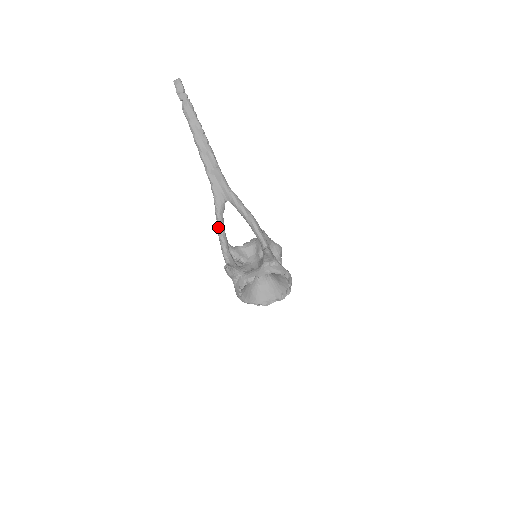
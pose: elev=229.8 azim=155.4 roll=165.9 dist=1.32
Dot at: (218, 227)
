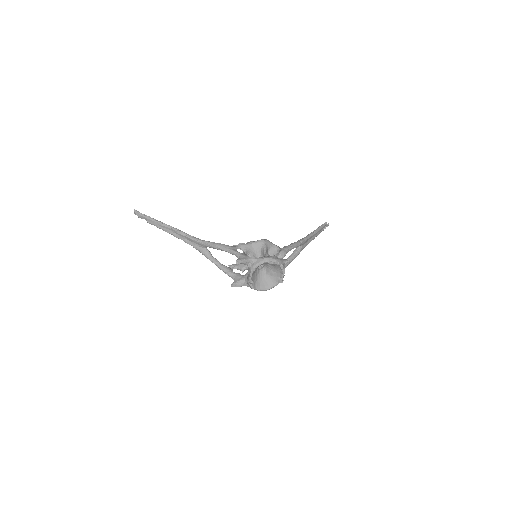
Dot at: occluded
